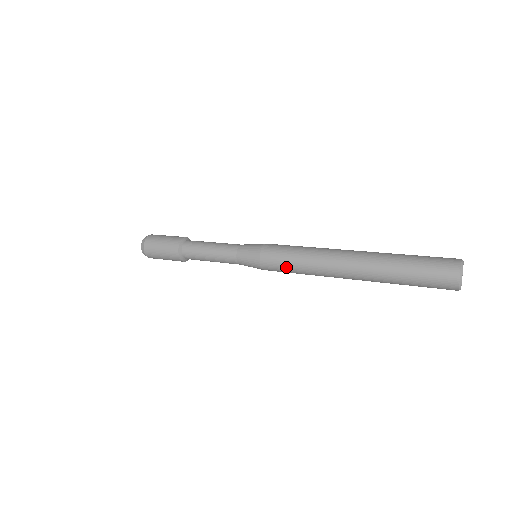
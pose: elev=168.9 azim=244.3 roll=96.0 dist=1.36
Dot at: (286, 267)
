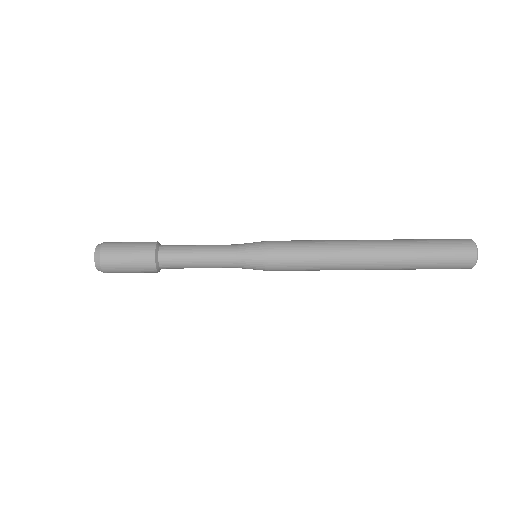
Dot at: occluded
